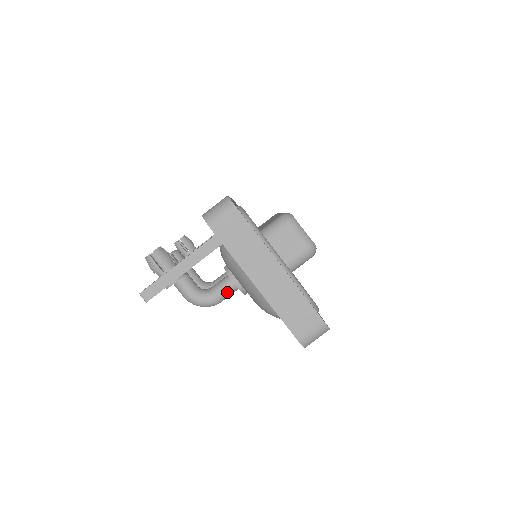
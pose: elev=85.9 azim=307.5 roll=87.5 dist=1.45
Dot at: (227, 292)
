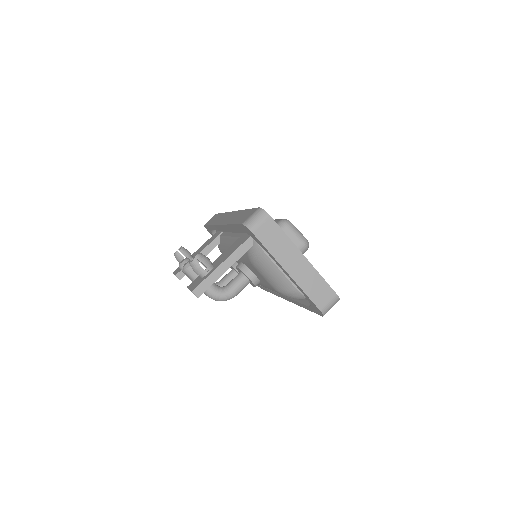
Dot at: (242, 286)
